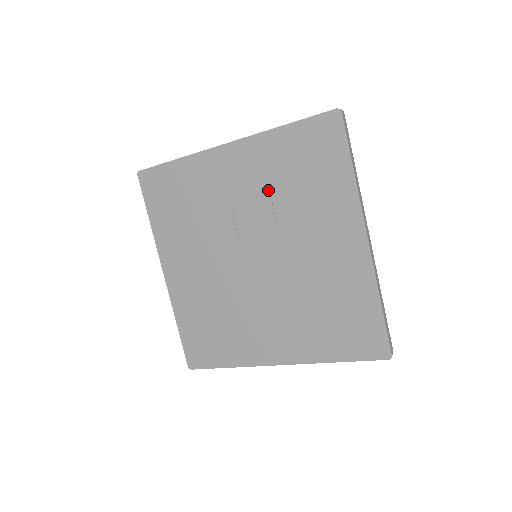
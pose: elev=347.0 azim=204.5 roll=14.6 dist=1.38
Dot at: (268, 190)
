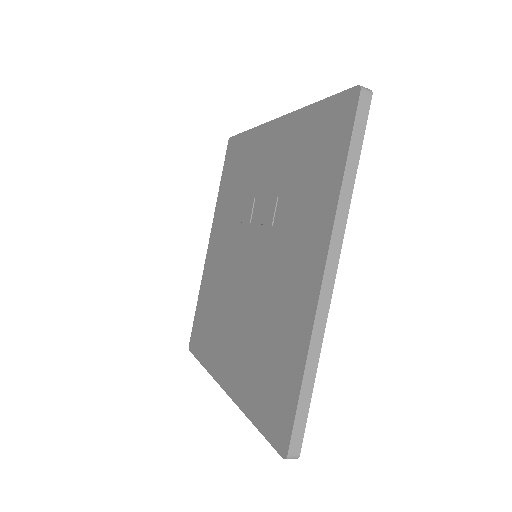
Dot at: (281, 180)
